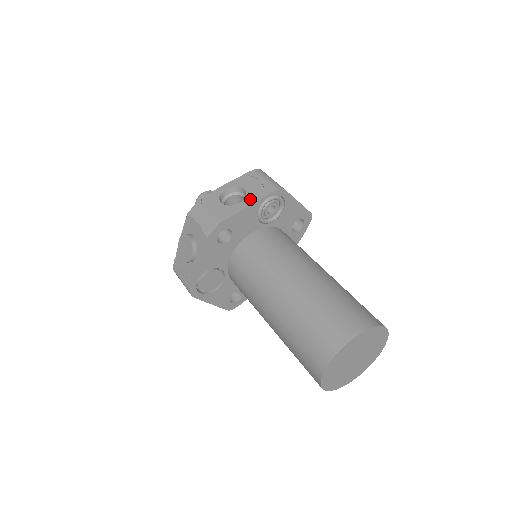
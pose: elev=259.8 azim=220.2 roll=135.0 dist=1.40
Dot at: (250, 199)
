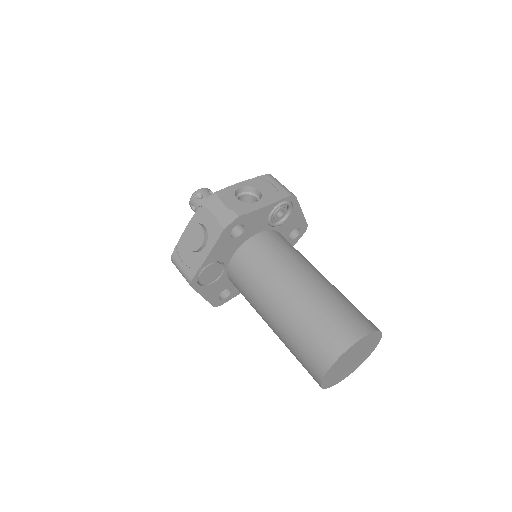
Dot at: (266, 200)
